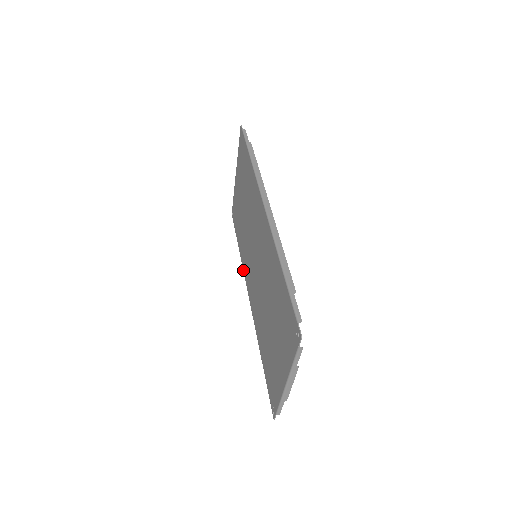
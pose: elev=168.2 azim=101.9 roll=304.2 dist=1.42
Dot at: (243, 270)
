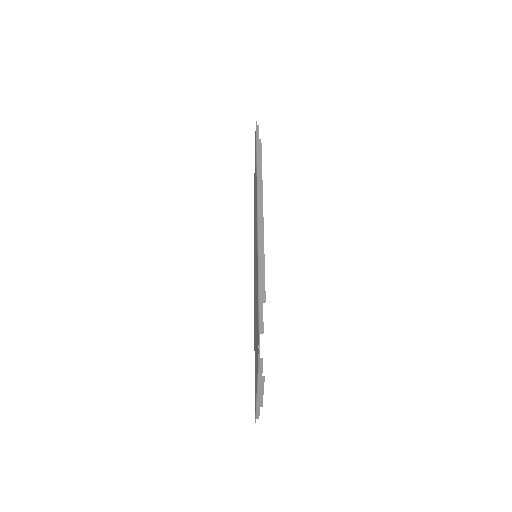
Dot at: occluded
